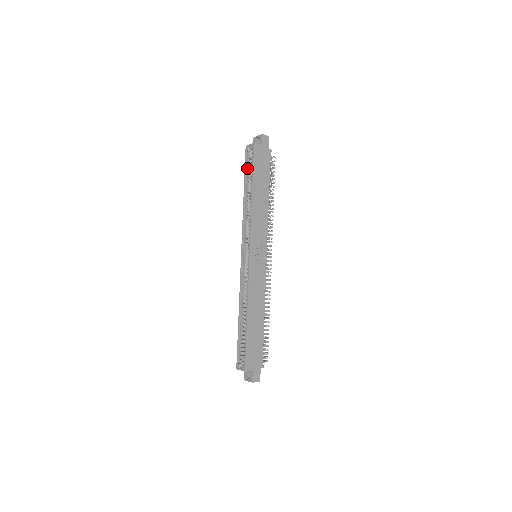
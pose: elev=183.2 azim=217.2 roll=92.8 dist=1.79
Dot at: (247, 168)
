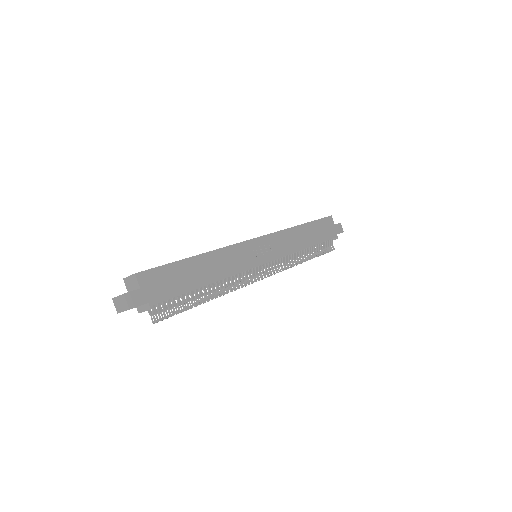
Dot at: occluded
